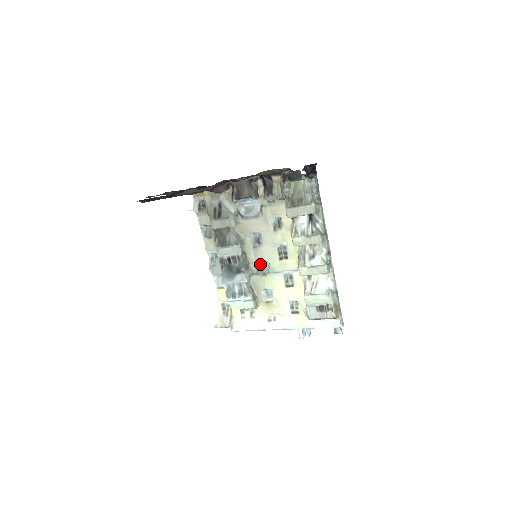
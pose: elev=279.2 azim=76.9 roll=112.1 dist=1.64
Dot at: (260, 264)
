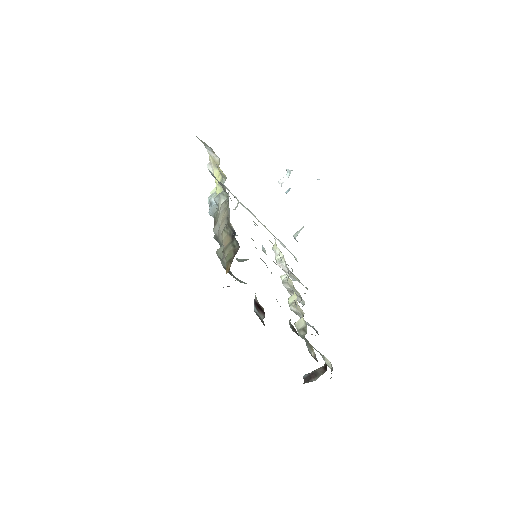
Dot at: occluded
